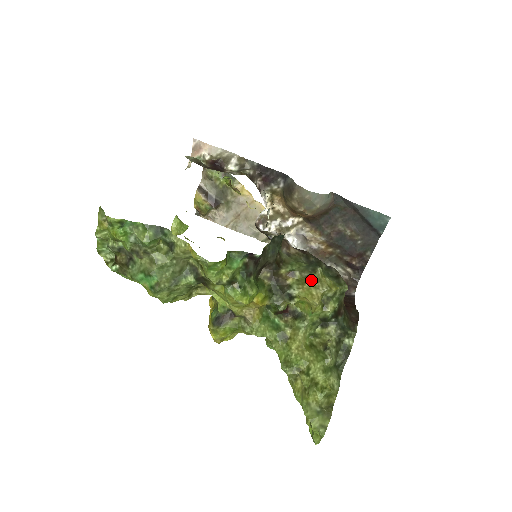
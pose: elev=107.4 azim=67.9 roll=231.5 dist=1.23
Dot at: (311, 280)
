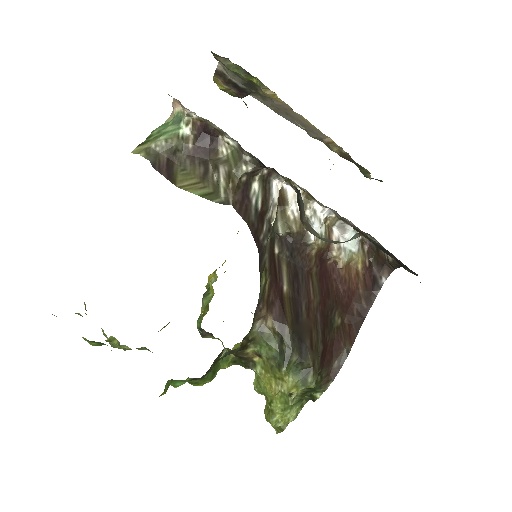
Dot at: (273, 374)
